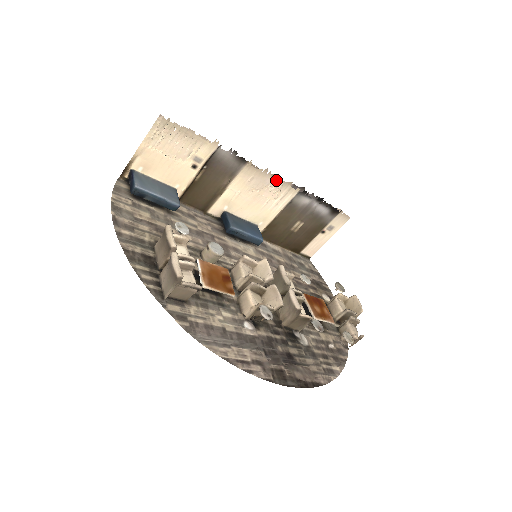
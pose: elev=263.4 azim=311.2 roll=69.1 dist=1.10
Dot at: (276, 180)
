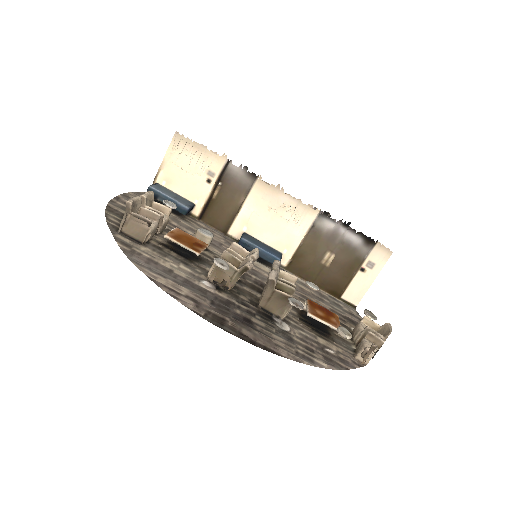
Dot at: (291, 198)
